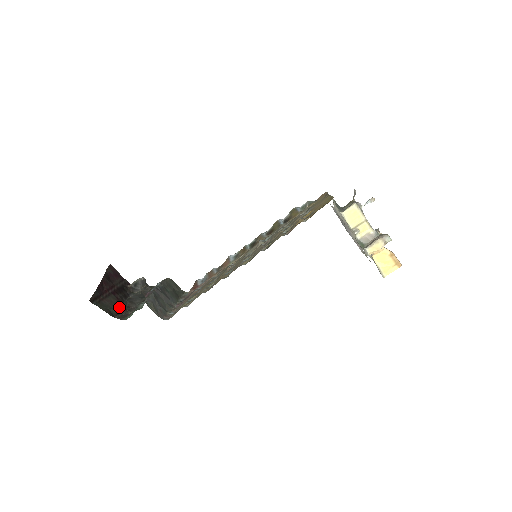
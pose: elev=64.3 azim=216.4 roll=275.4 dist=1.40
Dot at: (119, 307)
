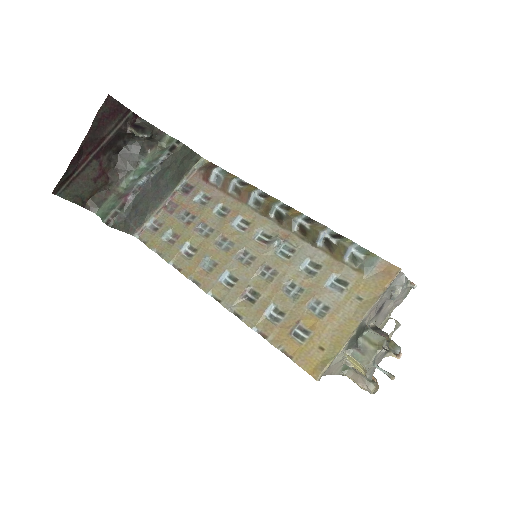
Dot at: (97, 183)
